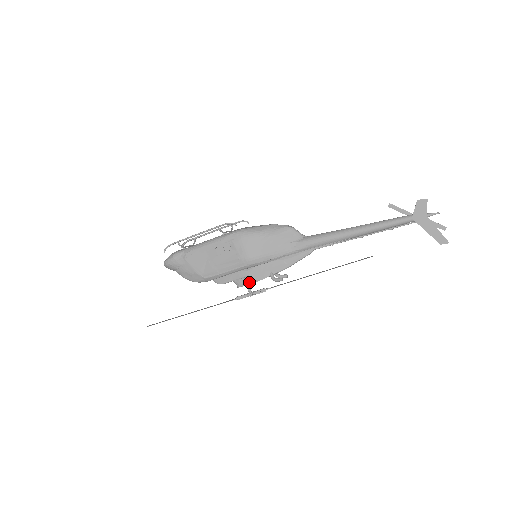
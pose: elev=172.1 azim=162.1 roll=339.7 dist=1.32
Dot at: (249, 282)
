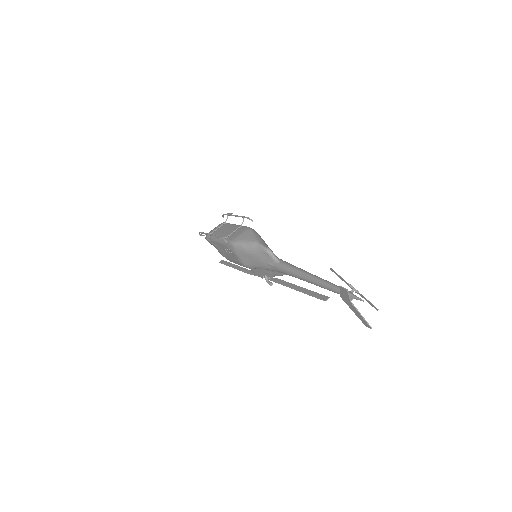
Dot at: (255, 274)
